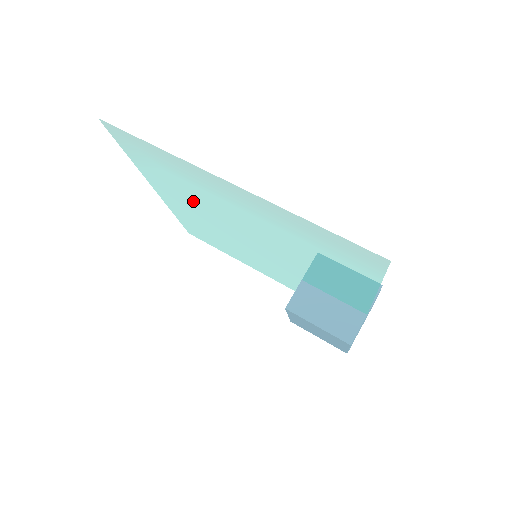
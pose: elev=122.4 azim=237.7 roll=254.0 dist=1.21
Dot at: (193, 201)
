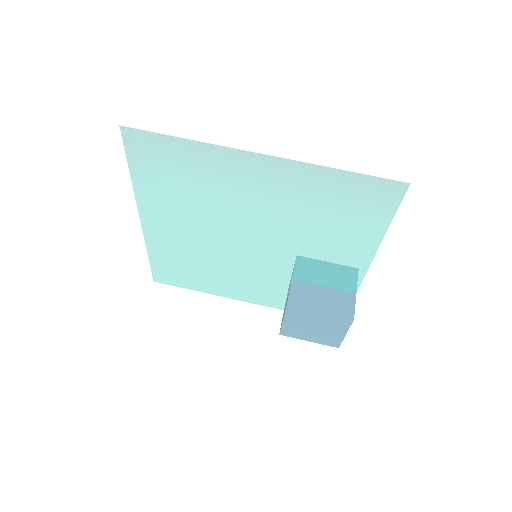
Dot at: (193, 212)
